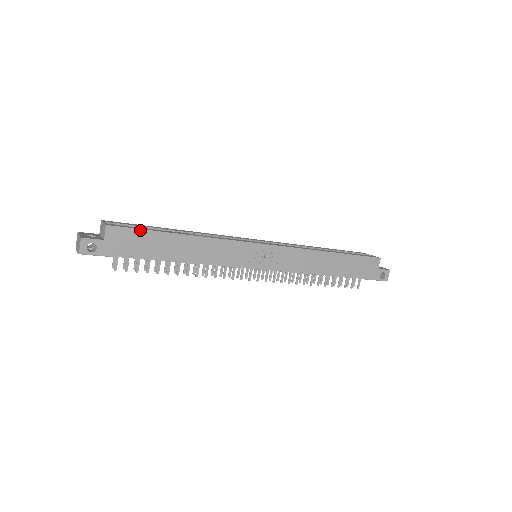
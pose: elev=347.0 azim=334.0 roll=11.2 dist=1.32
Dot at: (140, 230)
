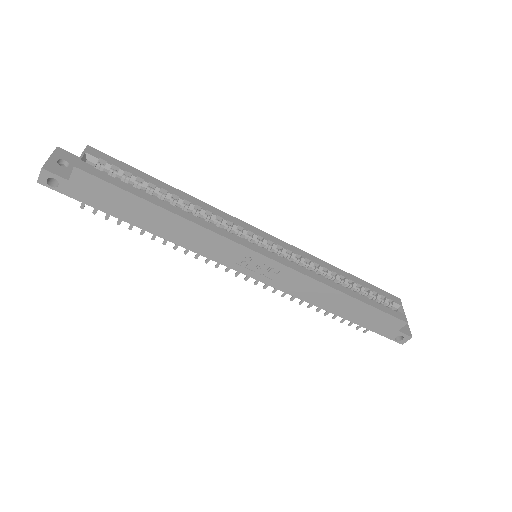
Dot at: (114, 186)
